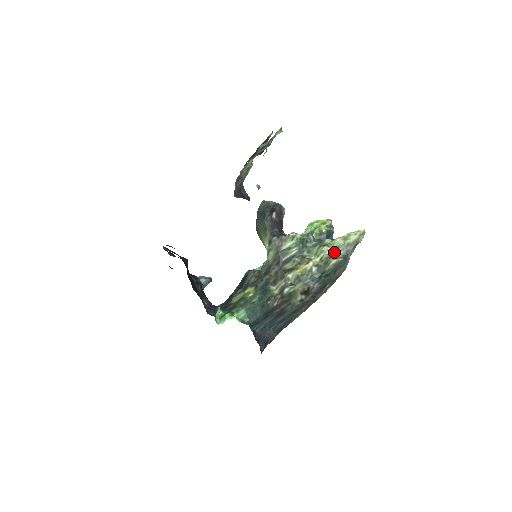
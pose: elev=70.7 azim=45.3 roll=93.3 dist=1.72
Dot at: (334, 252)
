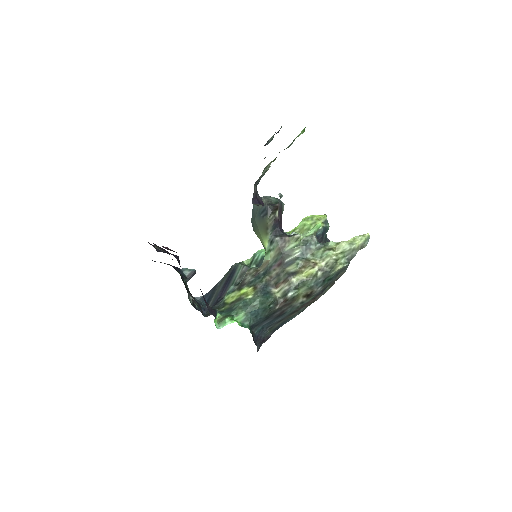
Dot at: (340, 257)
